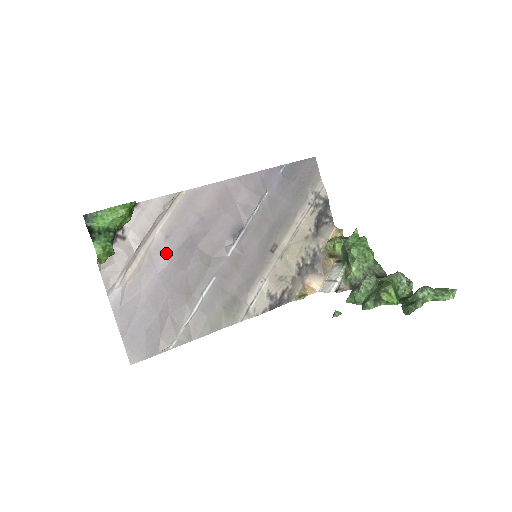
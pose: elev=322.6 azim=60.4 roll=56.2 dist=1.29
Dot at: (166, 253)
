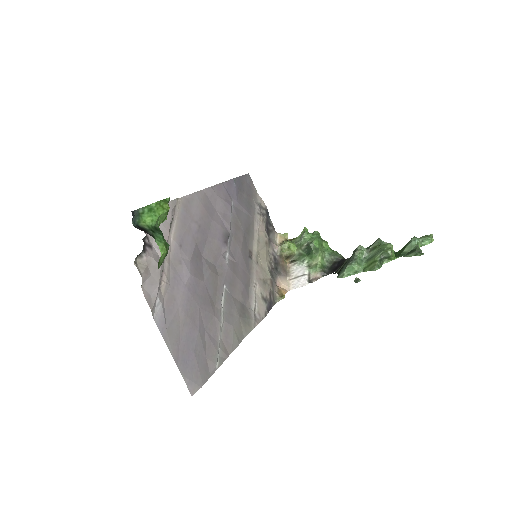
Dot at: (185, 263)
